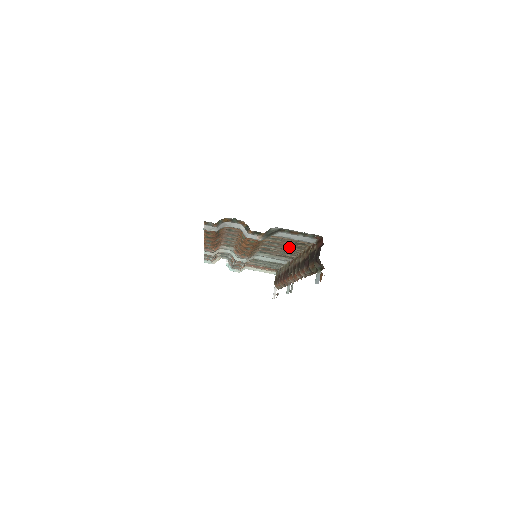
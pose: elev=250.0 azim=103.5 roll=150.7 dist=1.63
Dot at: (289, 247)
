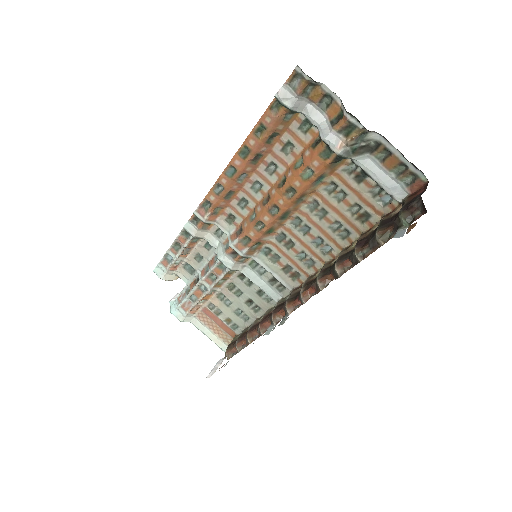
Dot at: (331, 231)
